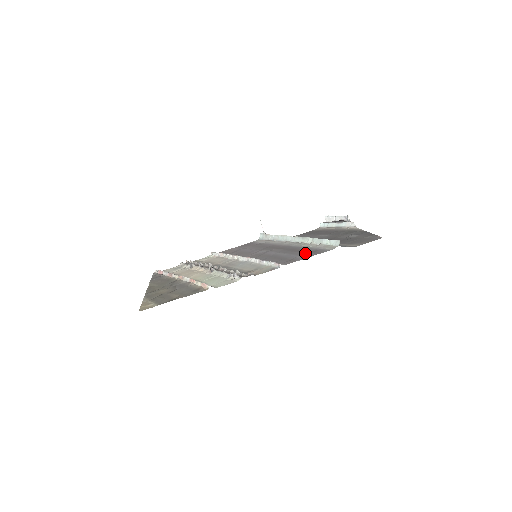
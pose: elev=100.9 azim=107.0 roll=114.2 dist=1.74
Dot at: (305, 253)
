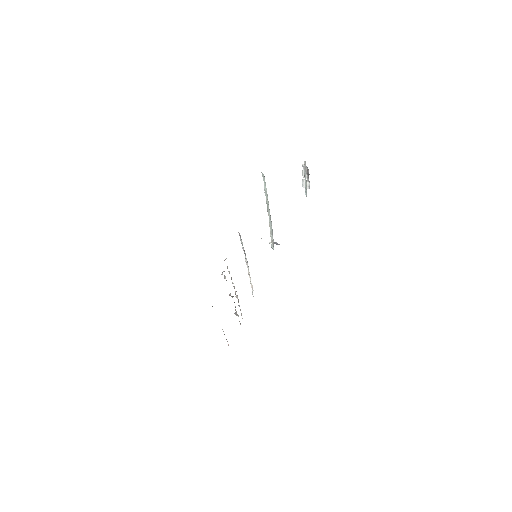
Dot at: occluded
